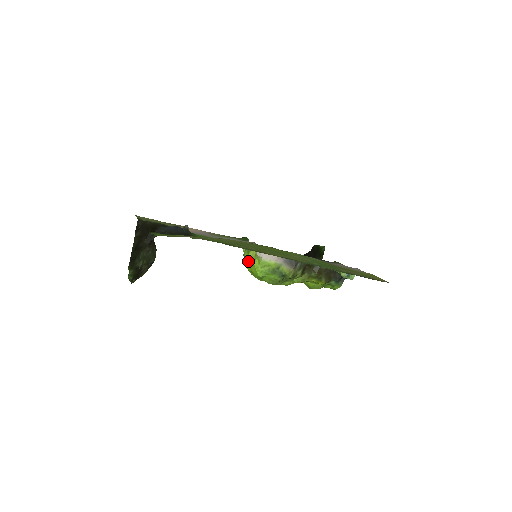
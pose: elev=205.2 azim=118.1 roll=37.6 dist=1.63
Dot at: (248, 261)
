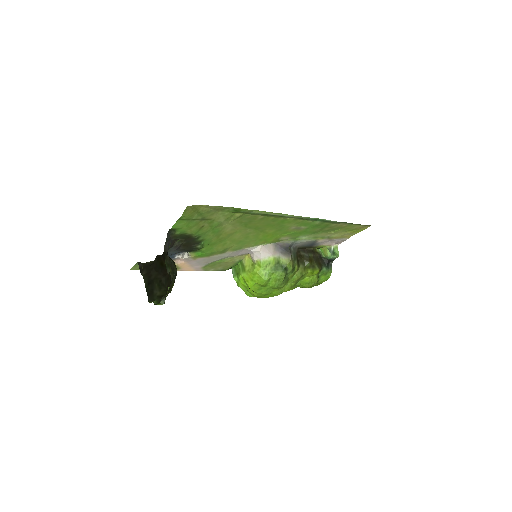
Dot at: (248, 276)
